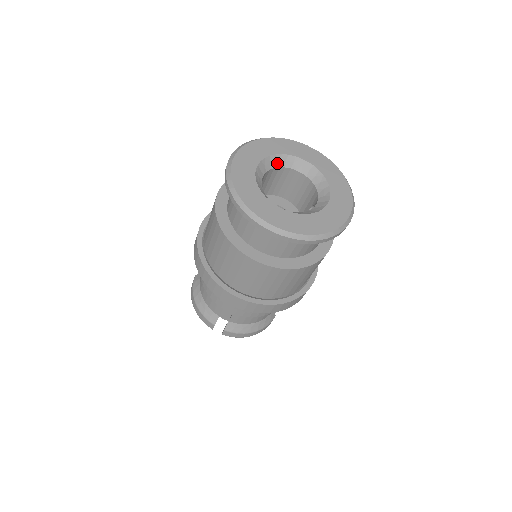
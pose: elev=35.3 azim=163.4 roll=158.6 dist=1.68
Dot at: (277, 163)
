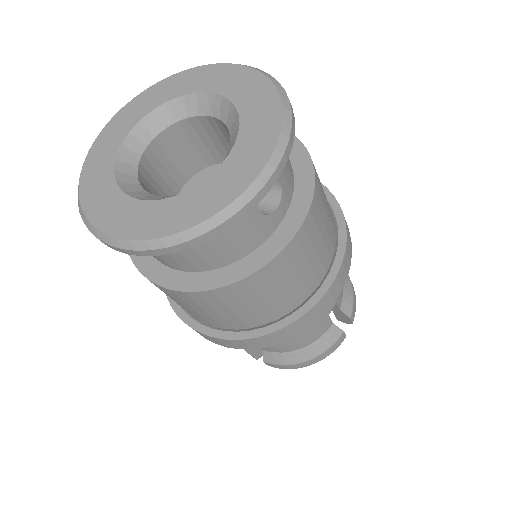
Dot at: (172, 116)
